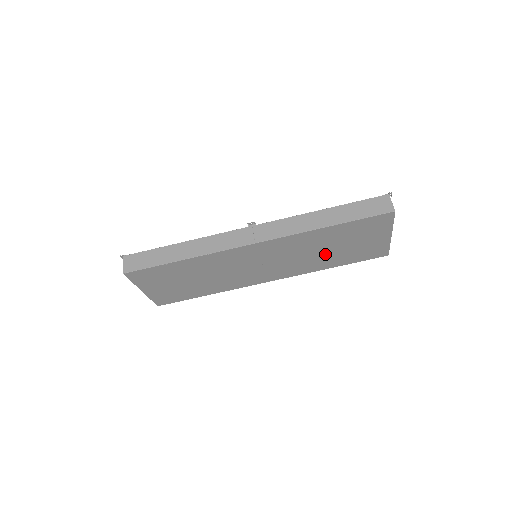
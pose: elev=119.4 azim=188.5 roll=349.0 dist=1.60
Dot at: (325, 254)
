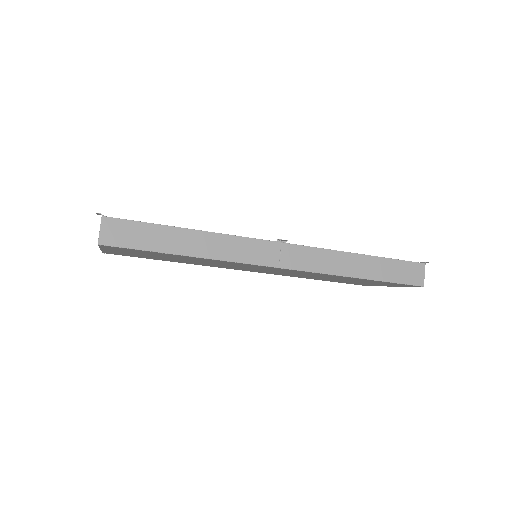
Dot at: (324, 278)
